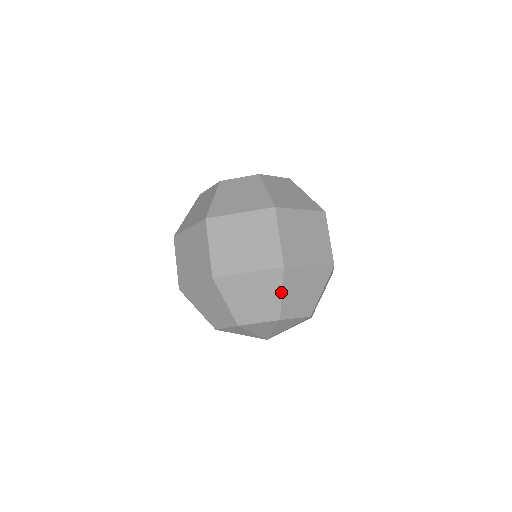
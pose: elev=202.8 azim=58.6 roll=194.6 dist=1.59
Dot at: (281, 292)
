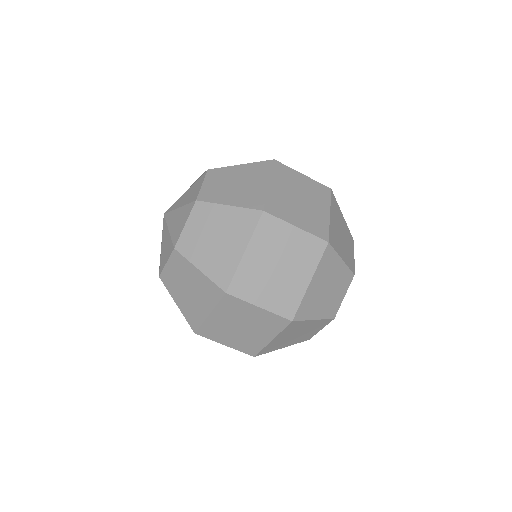
Dot at: (312, 320)
